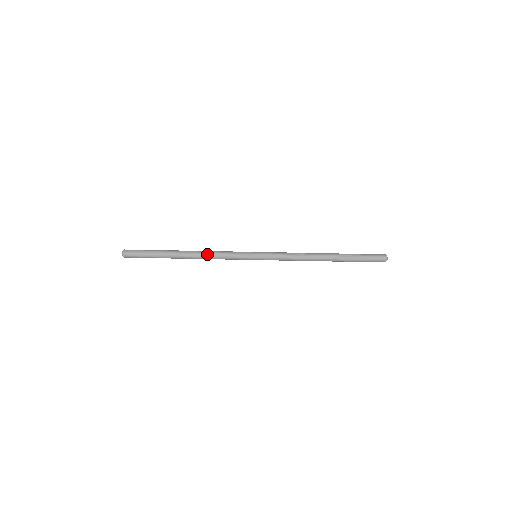
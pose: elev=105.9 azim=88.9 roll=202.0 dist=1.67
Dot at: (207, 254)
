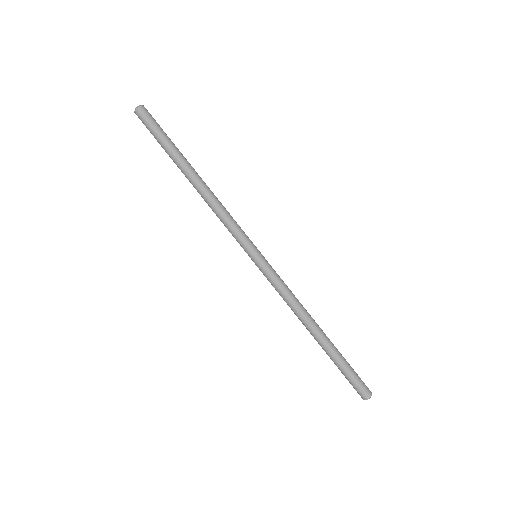
Dot at: (217, 199)
